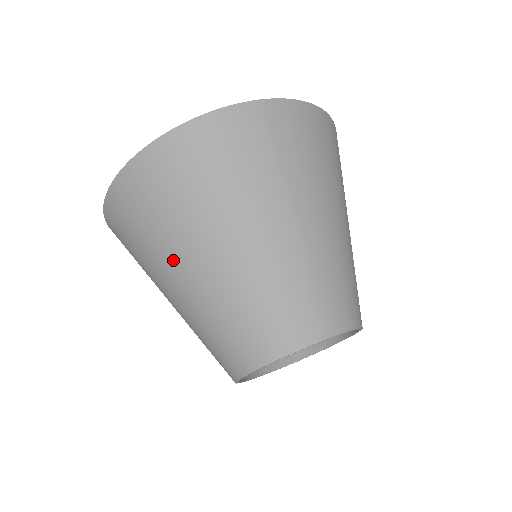
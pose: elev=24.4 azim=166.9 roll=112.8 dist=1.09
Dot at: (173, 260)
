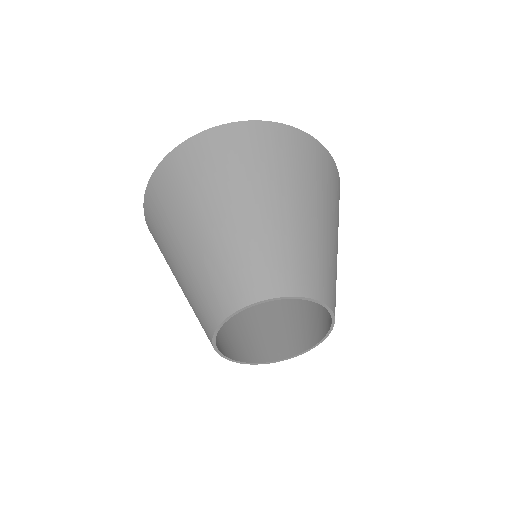
Dot at: (238, 193)
